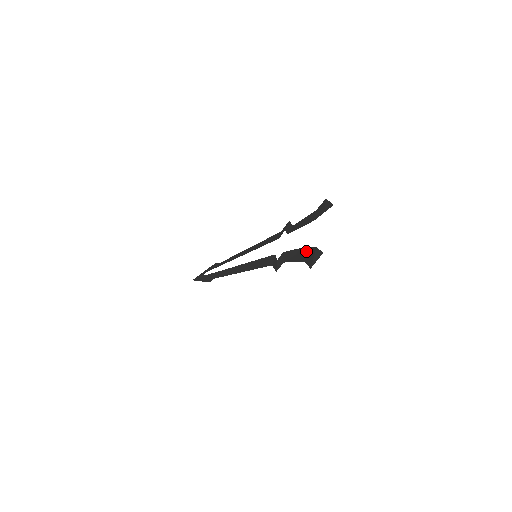
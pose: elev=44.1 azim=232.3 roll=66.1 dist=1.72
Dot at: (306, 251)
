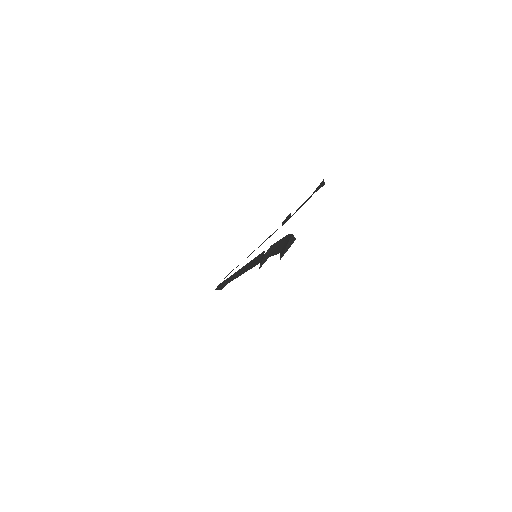
Dot at: (284, 240)
